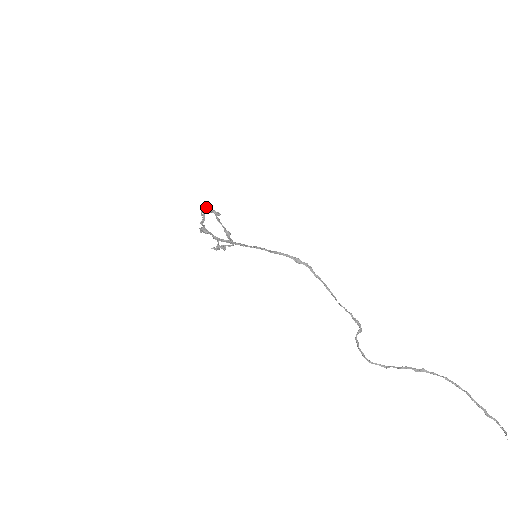
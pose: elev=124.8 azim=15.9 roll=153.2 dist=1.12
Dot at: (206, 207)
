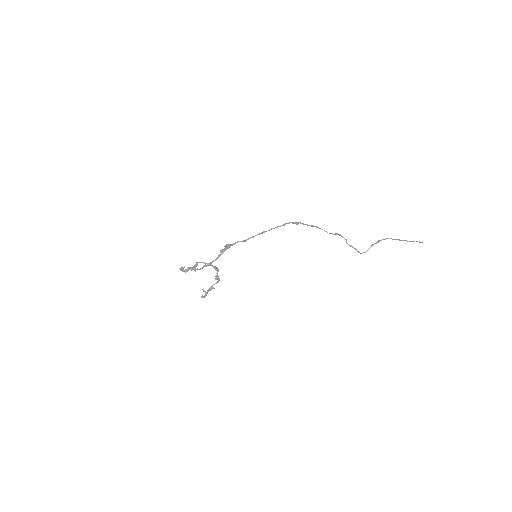
Dot at: (182, 268)
